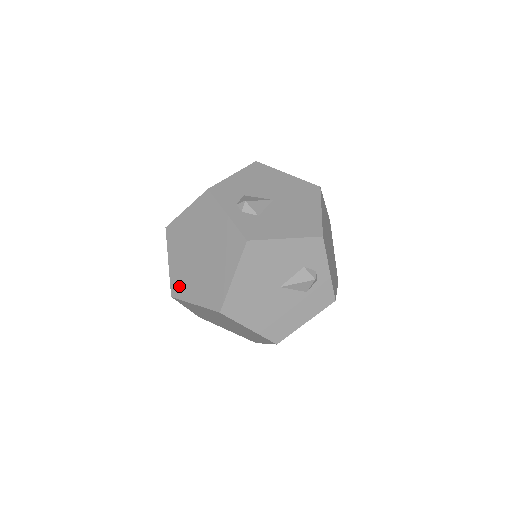
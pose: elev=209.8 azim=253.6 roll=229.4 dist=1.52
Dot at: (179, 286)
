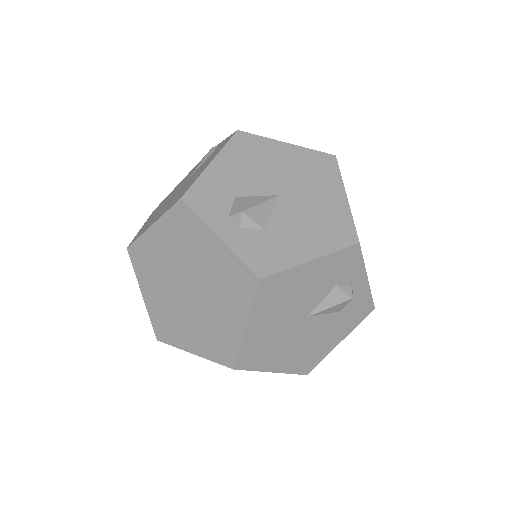
Dot at: (165, 328)
